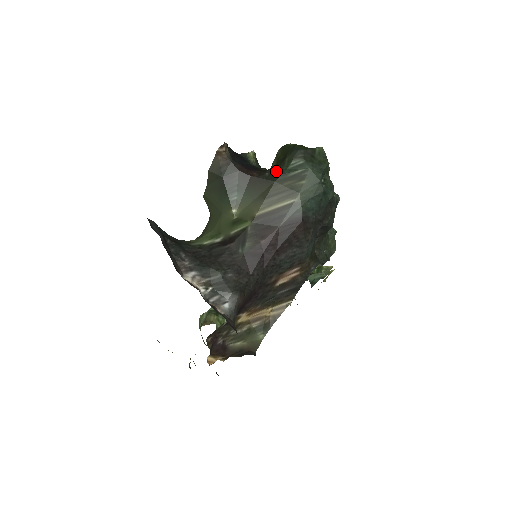
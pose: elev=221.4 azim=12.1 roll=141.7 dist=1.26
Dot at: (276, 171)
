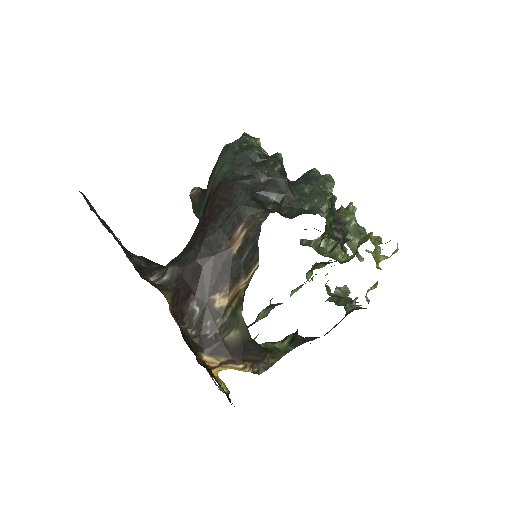
Dot at: occluded
